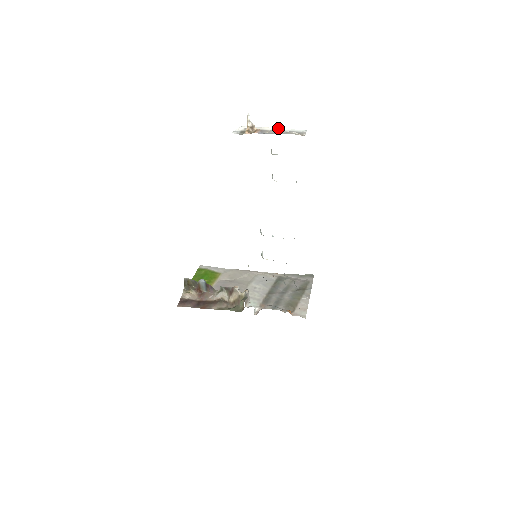
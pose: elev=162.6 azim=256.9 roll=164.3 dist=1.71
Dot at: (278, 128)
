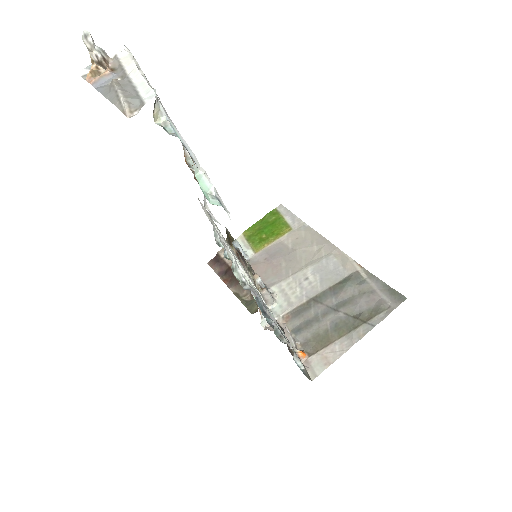
Dot at: (137, 70)
